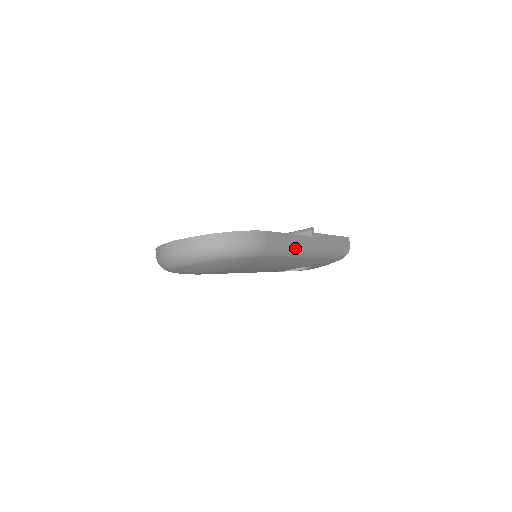
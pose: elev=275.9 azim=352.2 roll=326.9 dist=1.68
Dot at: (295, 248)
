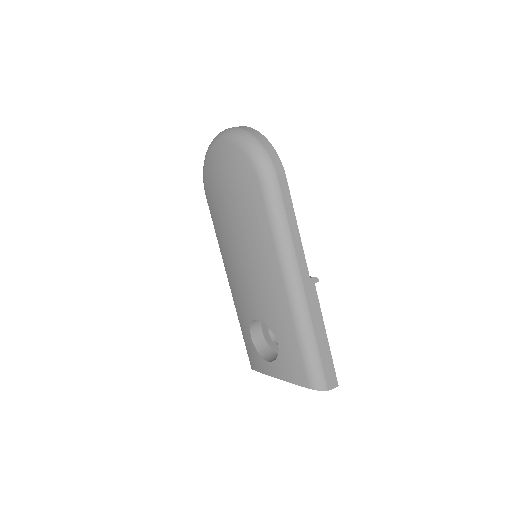
Dot at: (287, 240)
